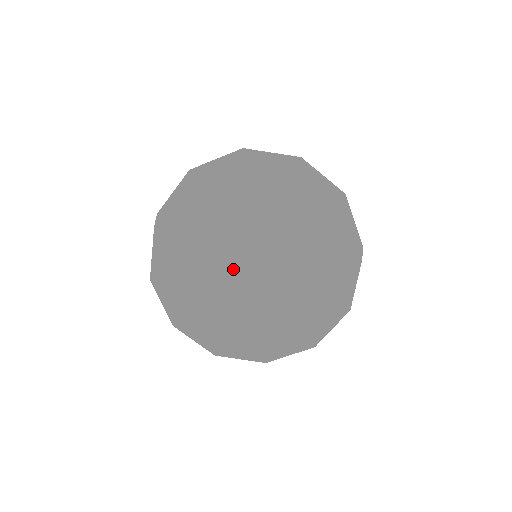
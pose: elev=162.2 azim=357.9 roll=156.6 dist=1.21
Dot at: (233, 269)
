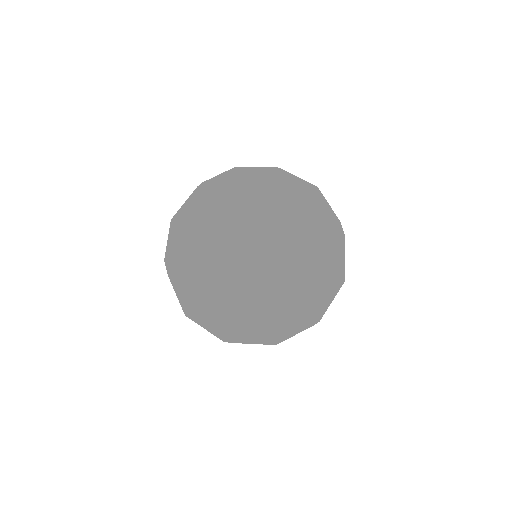
Dot at: (220, 207)
